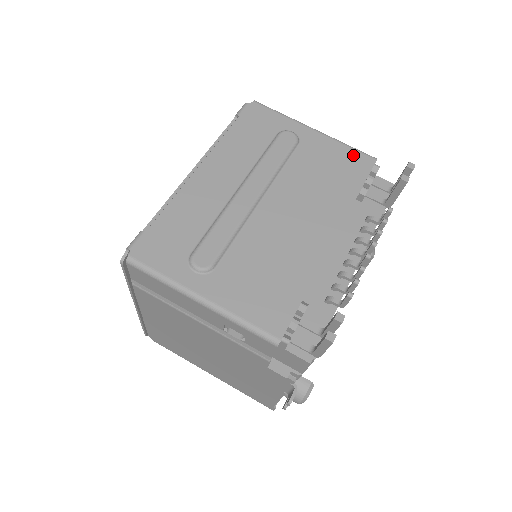
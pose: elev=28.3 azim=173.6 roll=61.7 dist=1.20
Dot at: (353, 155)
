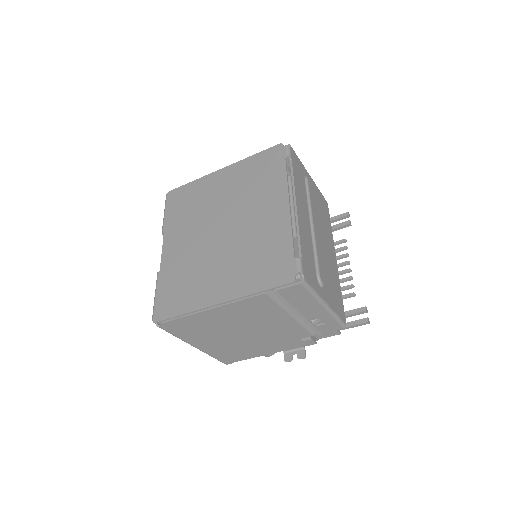
Dot at: (323, 199)
